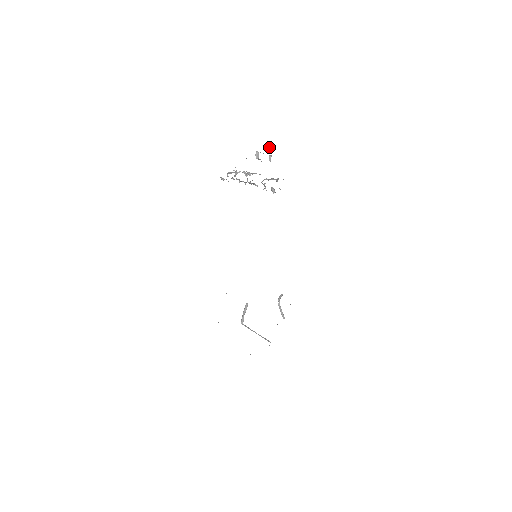
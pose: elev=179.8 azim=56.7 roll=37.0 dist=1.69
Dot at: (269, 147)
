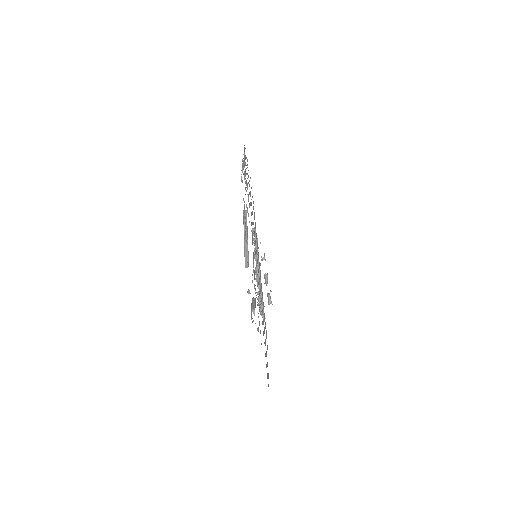
Dot at: (271, 291)
